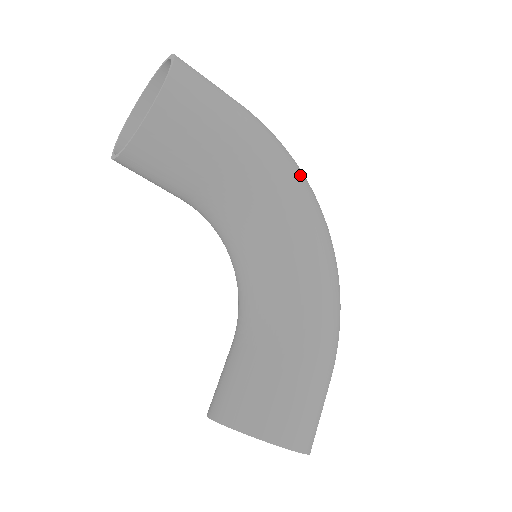
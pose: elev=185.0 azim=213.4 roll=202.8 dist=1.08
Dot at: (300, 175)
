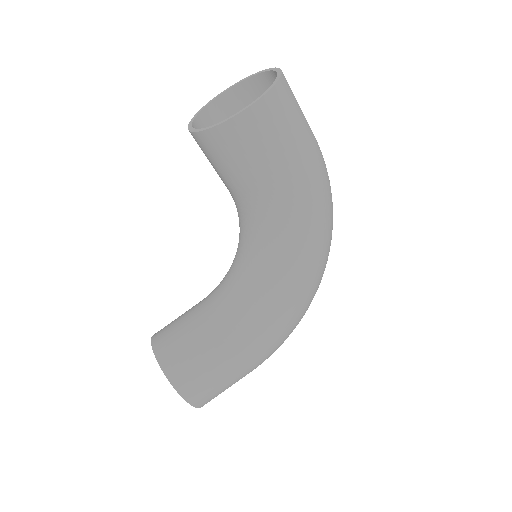
Dot at: (325, 225)
